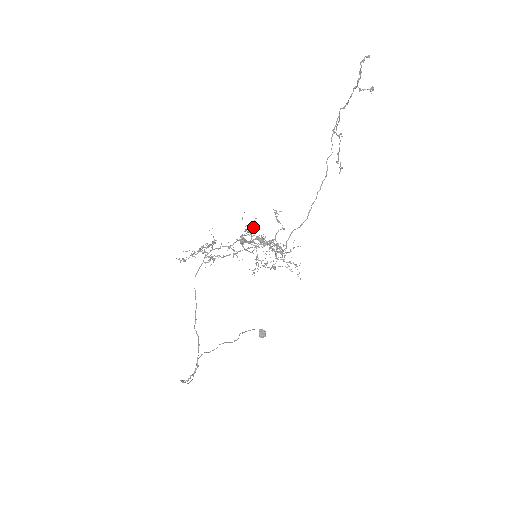
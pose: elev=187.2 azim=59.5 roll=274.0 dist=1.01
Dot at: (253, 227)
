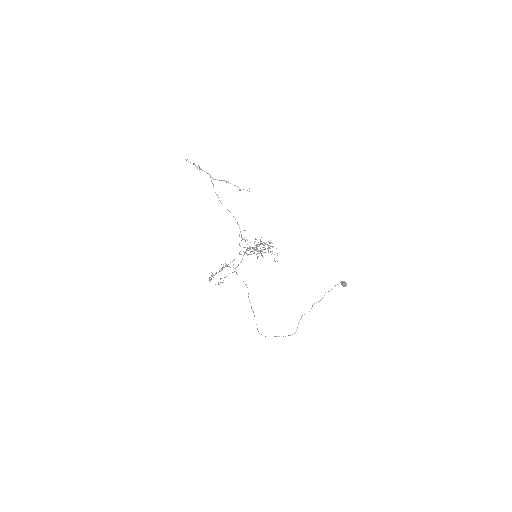
Dot at: occluded
